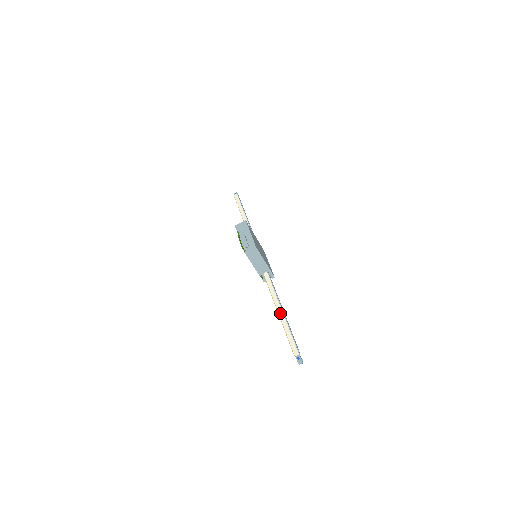
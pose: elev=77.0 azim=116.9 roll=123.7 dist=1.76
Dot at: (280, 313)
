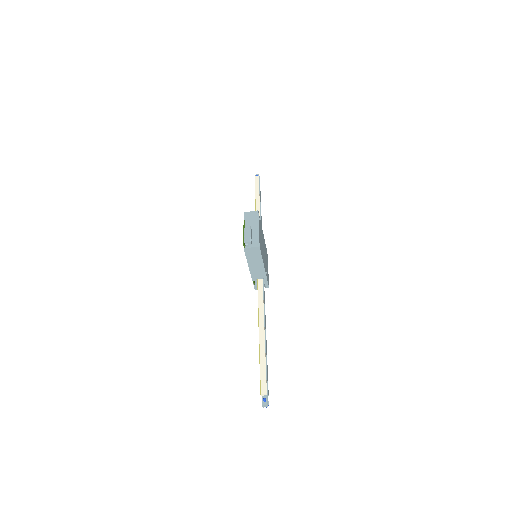
Dot at: (261, 335)
